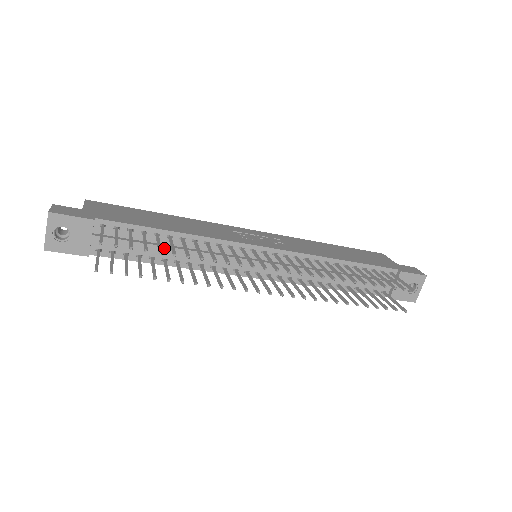
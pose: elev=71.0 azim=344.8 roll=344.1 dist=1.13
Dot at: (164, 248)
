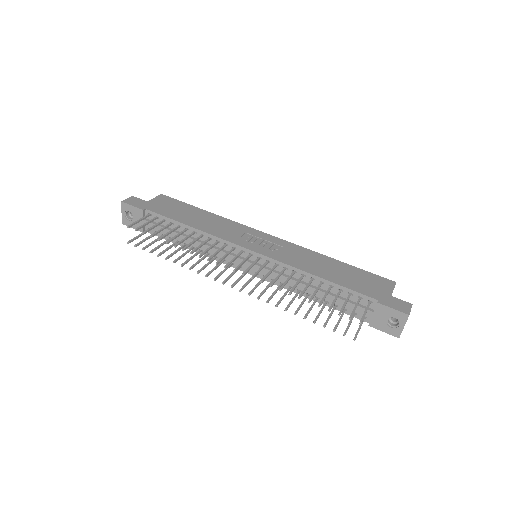
Dot at: (182, 236)
